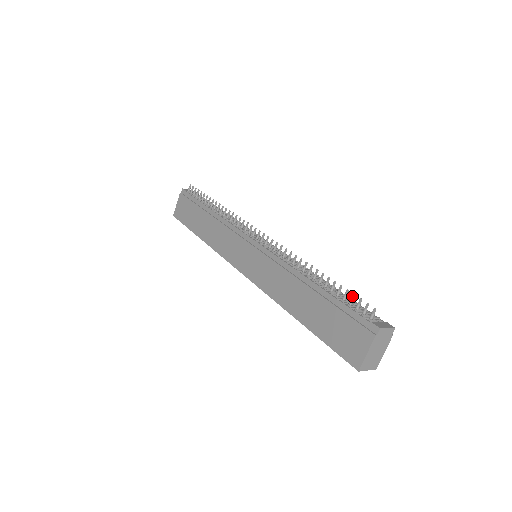
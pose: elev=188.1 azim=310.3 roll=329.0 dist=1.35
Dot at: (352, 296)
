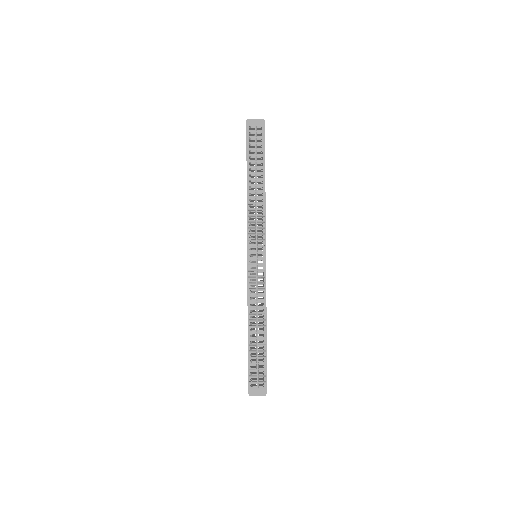
Dot at: occluded
